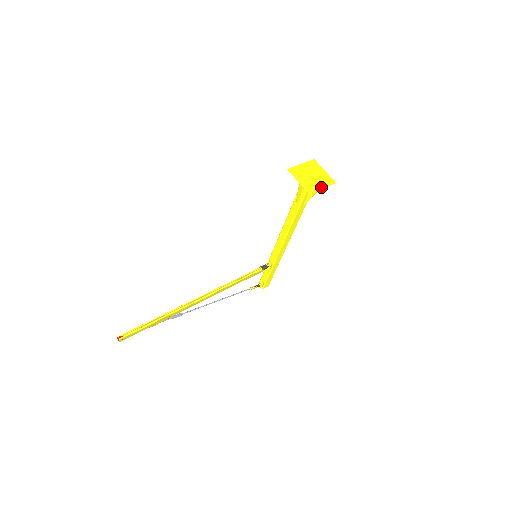
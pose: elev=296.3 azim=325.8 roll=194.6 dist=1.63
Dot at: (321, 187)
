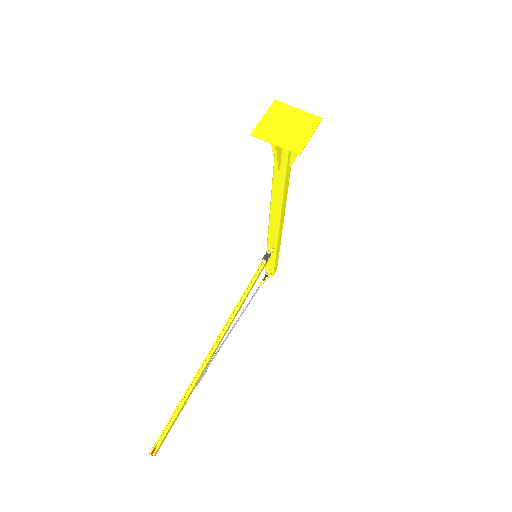
Dot at: (309, 136)
